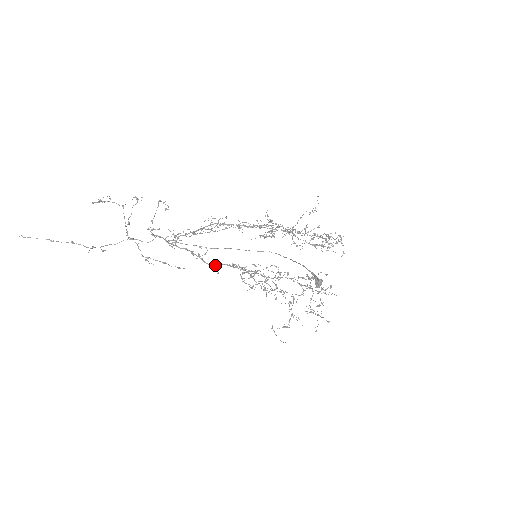
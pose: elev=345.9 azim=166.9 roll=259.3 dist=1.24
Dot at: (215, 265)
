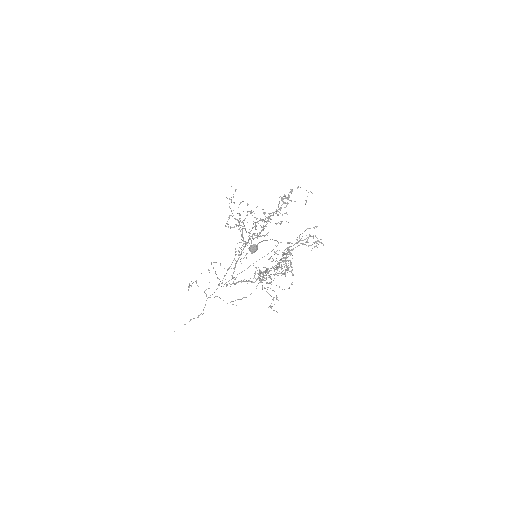
Dot at: occluded
